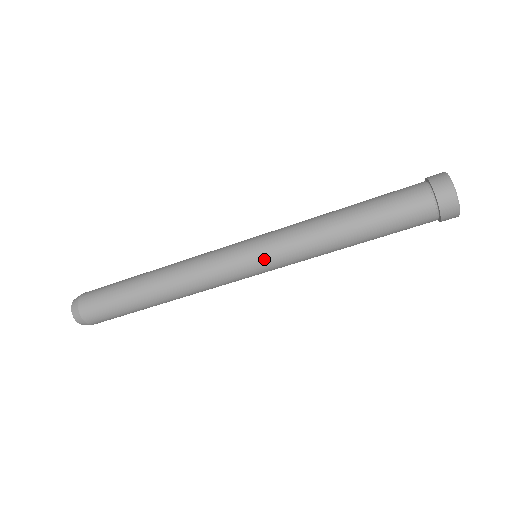
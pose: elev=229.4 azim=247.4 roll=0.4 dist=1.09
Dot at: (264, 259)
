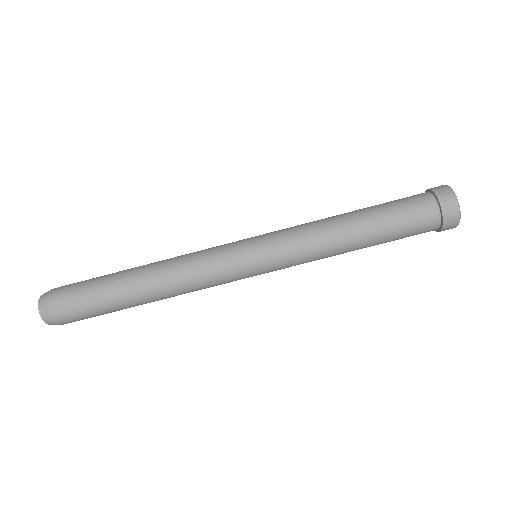
Dot at: (265, 244)
